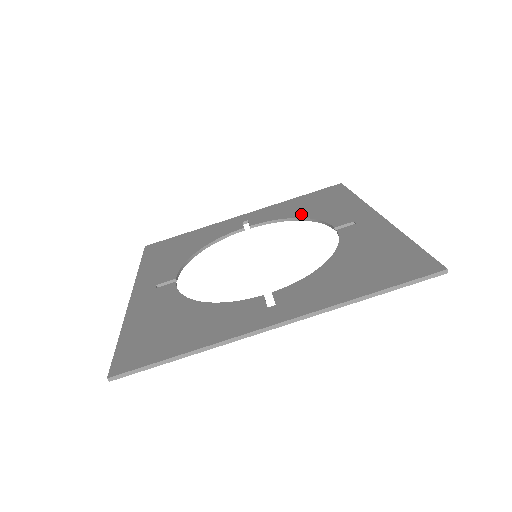
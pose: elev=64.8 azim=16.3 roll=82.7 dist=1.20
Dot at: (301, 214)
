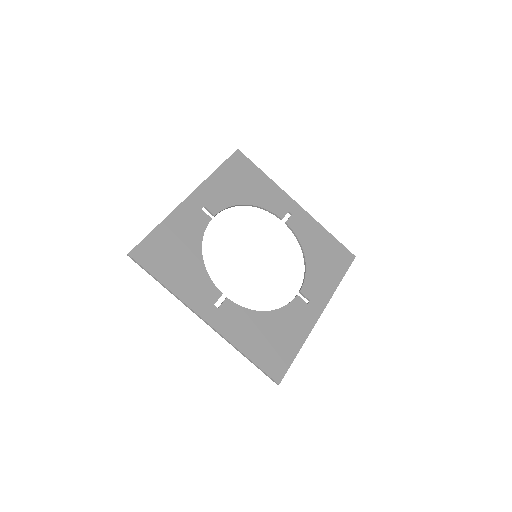
Dot at: (245, 199)
